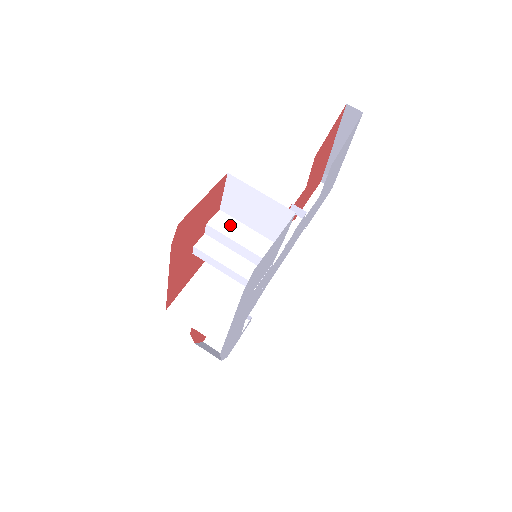
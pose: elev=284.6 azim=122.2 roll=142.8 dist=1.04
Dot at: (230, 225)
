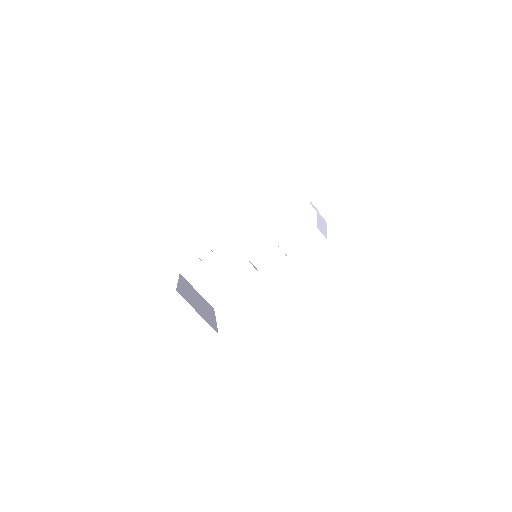
Dot at: (232, 256)
